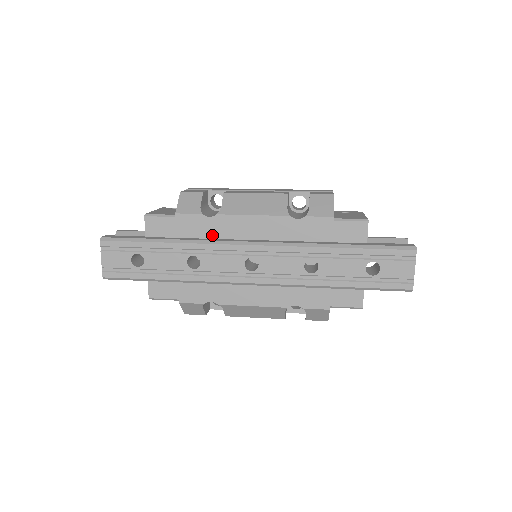
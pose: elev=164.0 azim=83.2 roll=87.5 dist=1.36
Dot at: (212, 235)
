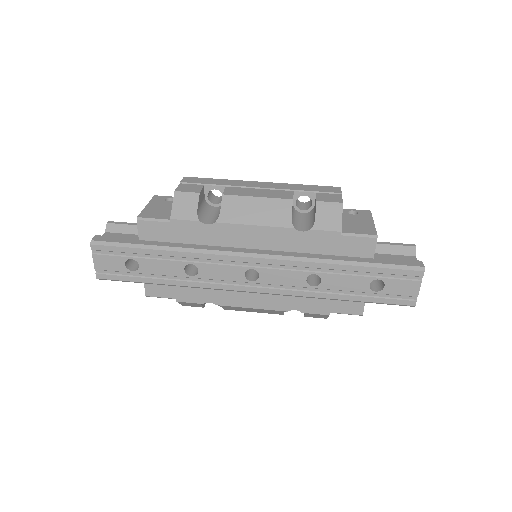
Dot at: (210, 242)
